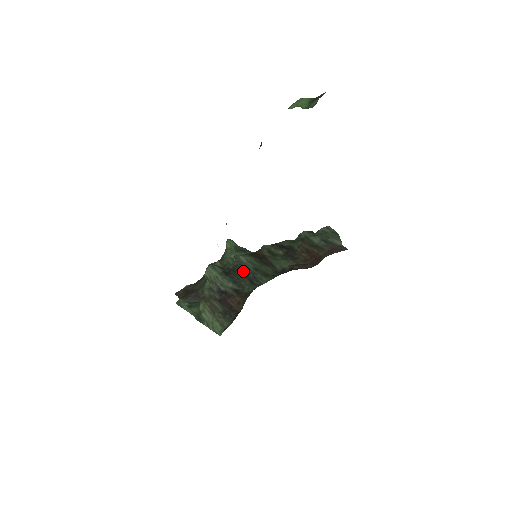
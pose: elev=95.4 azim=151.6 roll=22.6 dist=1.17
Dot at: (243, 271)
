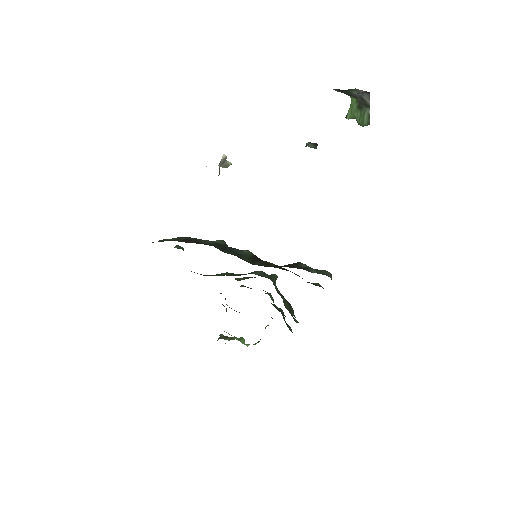
Dot at: (230, 248)
